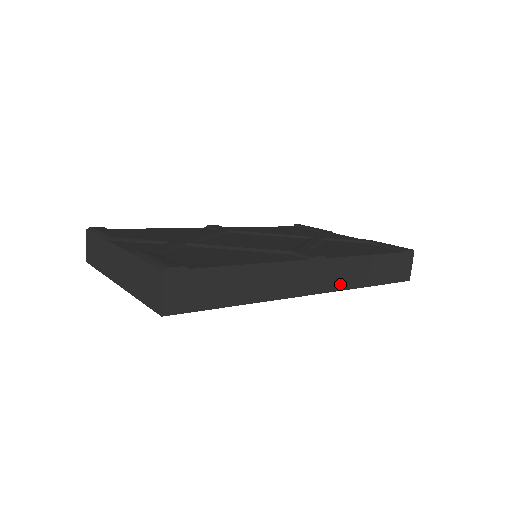
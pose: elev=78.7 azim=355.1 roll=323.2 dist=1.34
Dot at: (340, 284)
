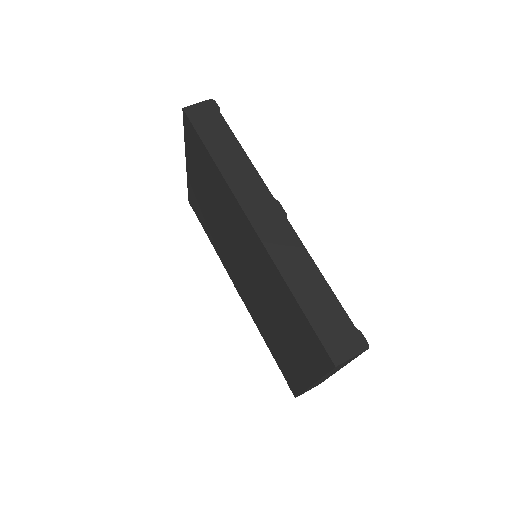
Dot at: (274, 250)
